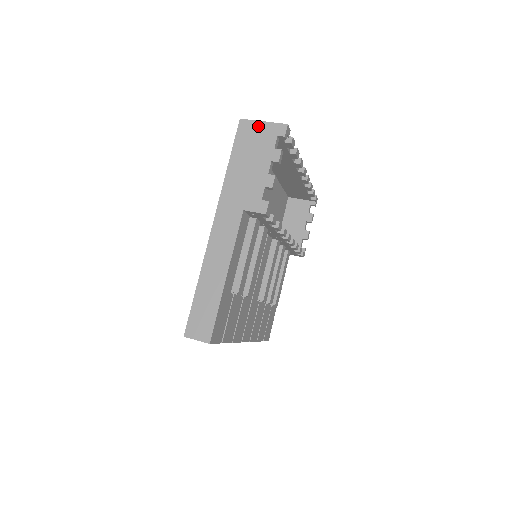
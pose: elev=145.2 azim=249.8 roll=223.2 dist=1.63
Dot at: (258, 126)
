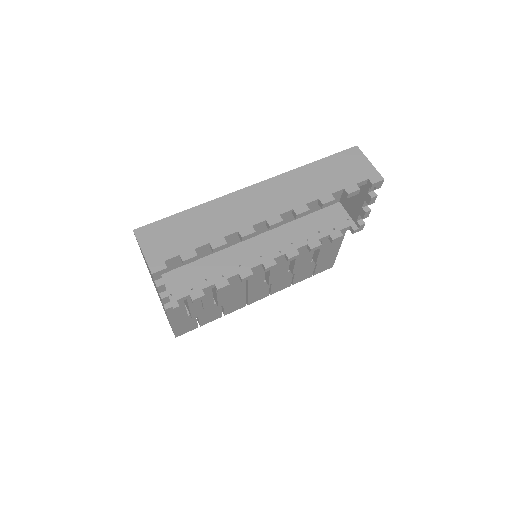
Dot at: occluded
